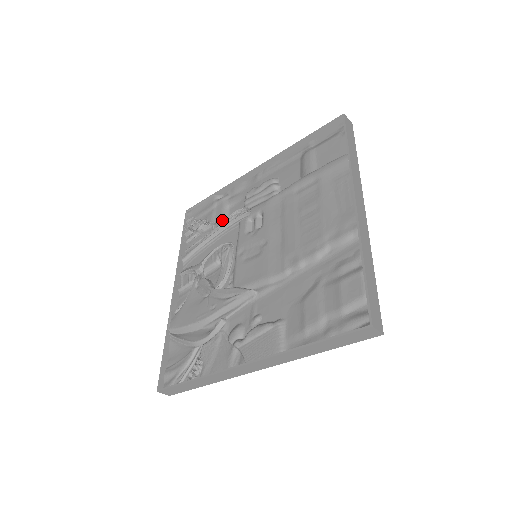
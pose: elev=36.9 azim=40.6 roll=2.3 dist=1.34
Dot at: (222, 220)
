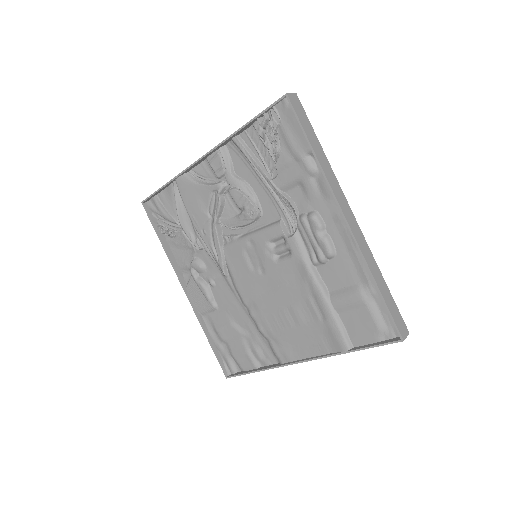
Dot at: (281, 187)
